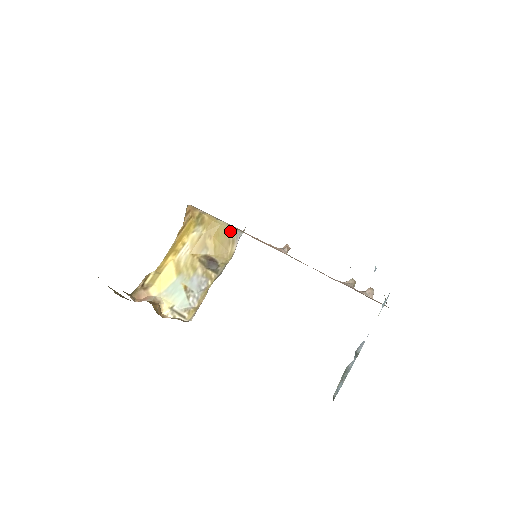
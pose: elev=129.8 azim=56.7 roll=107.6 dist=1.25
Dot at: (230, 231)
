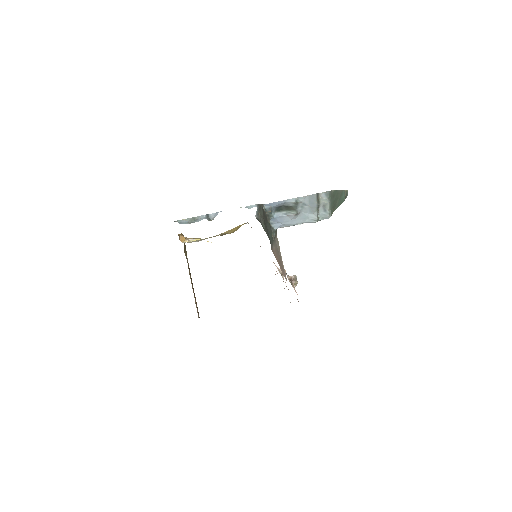
Dot at: occluded
